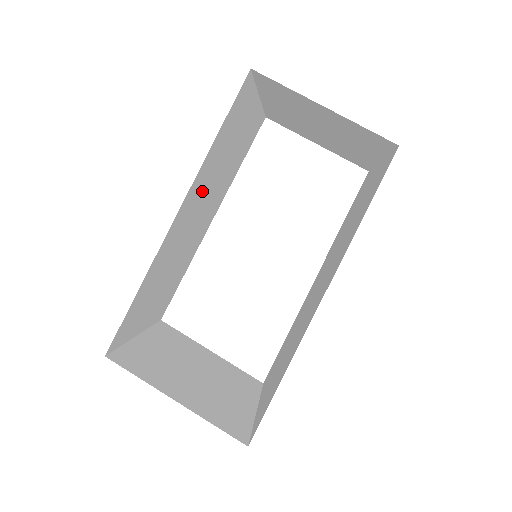
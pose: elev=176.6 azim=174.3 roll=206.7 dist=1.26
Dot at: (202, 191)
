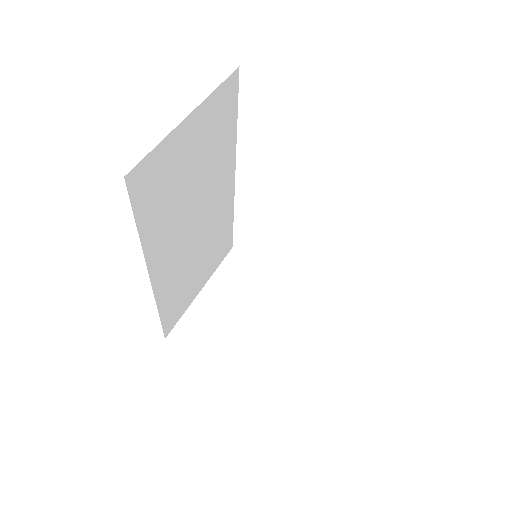
Dot at: (174, 229)
